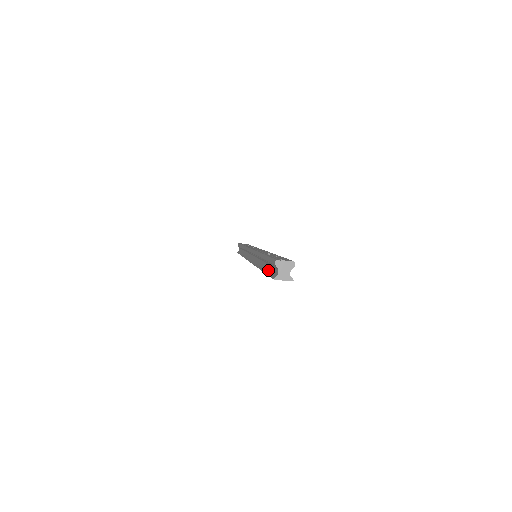
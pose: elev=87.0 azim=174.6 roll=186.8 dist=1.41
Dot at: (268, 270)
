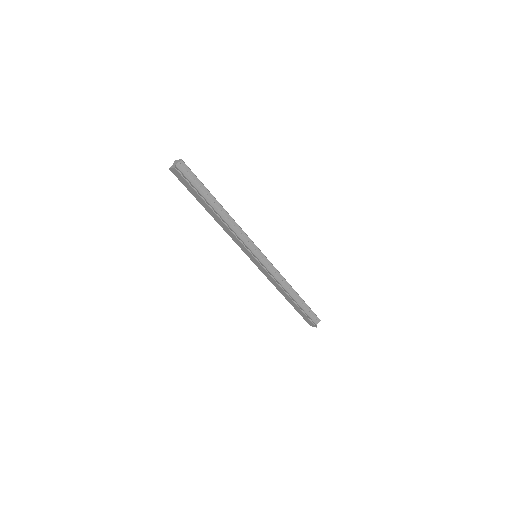
Dot at: occluded
